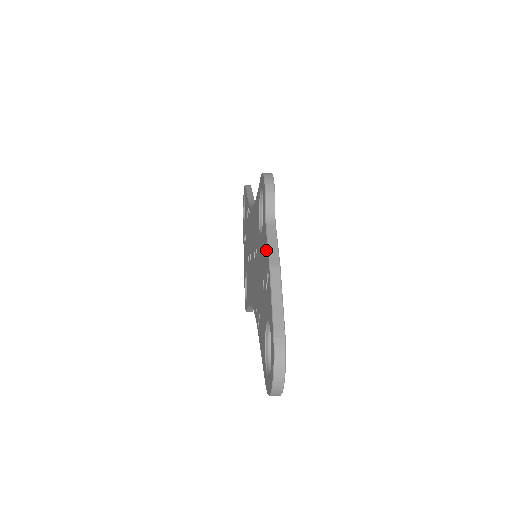
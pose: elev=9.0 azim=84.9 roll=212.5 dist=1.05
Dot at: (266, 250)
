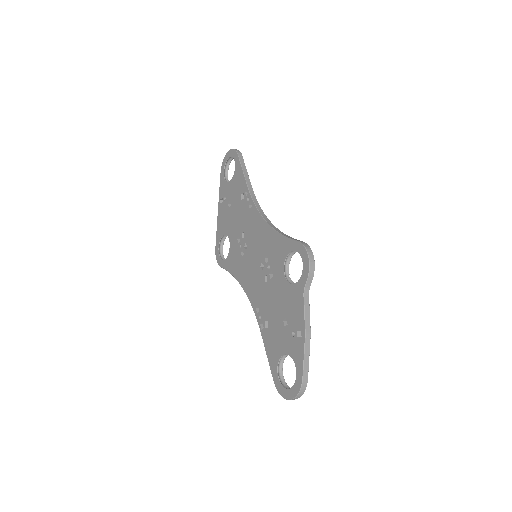
Dot at: (301, 314)
